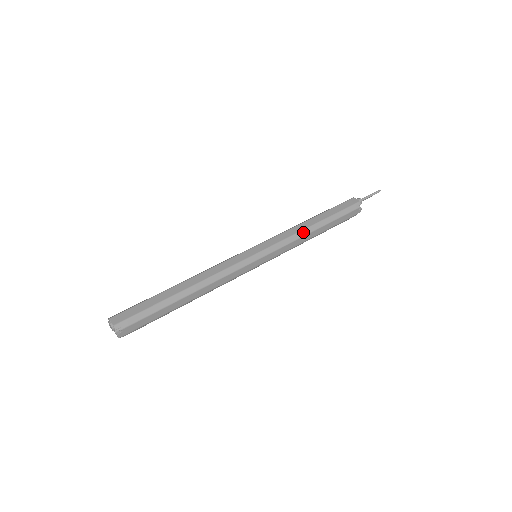
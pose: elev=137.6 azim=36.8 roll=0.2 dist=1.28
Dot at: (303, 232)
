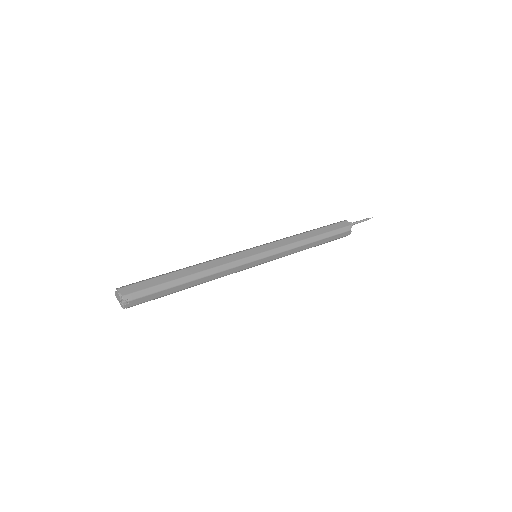
Dot at: (300, 243)
